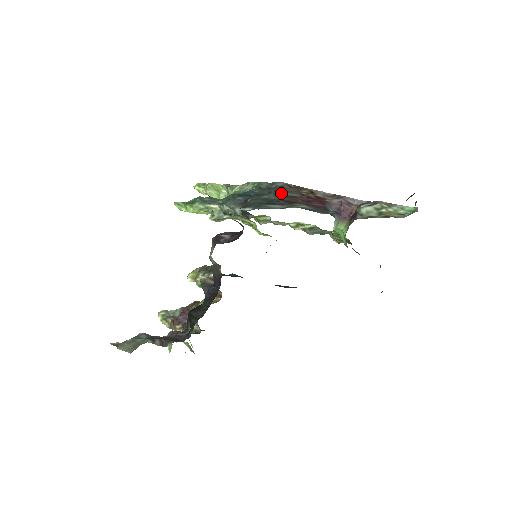
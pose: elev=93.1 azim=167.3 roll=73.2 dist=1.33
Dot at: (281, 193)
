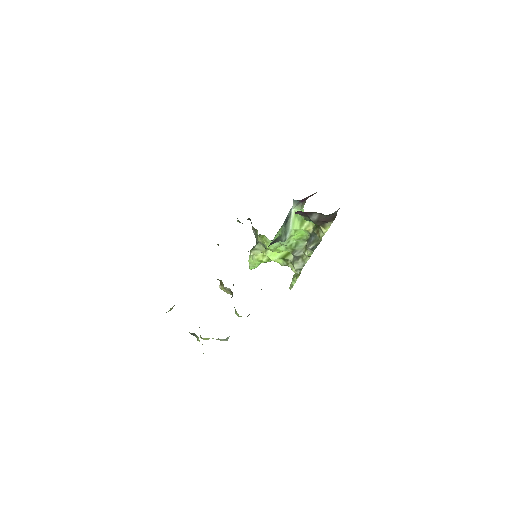
Dot at: occluded
